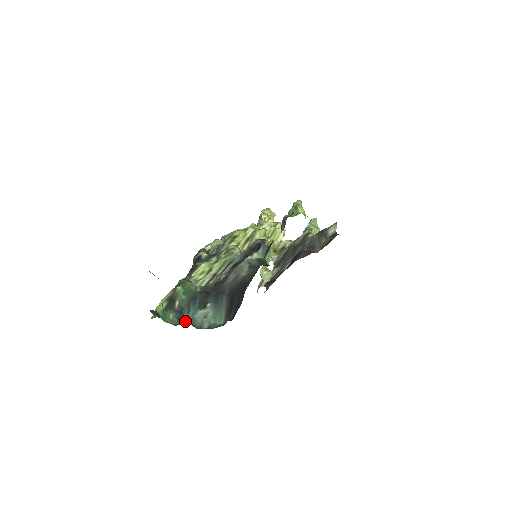
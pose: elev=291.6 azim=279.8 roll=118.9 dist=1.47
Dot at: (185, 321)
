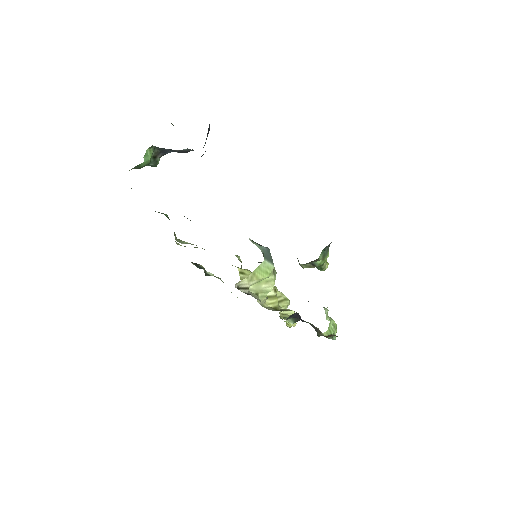
Dot at: occluded
